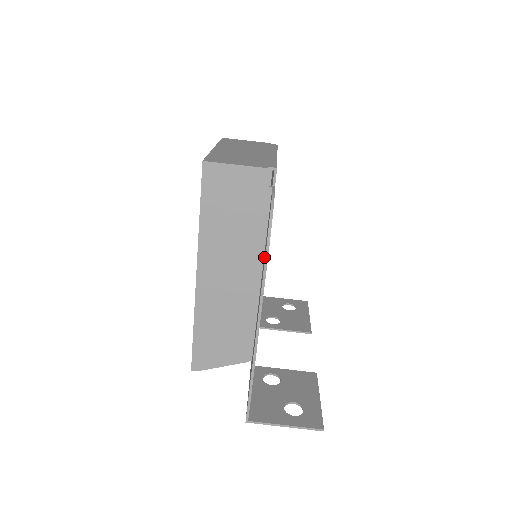
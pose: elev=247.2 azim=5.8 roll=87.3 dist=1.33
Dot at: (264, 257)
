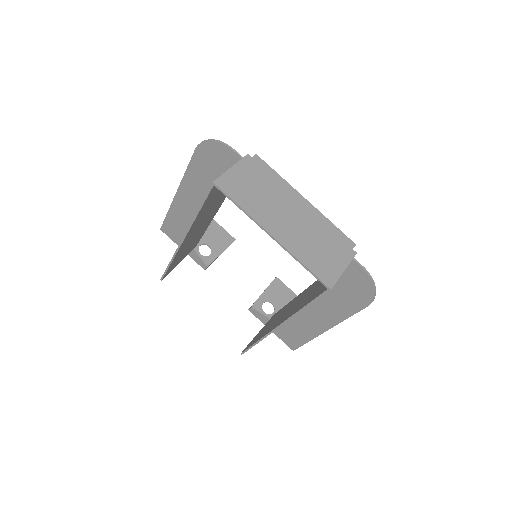
Dot at: (337, 294)
